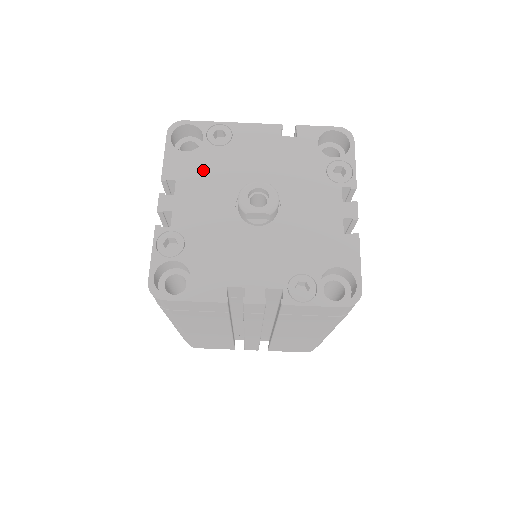
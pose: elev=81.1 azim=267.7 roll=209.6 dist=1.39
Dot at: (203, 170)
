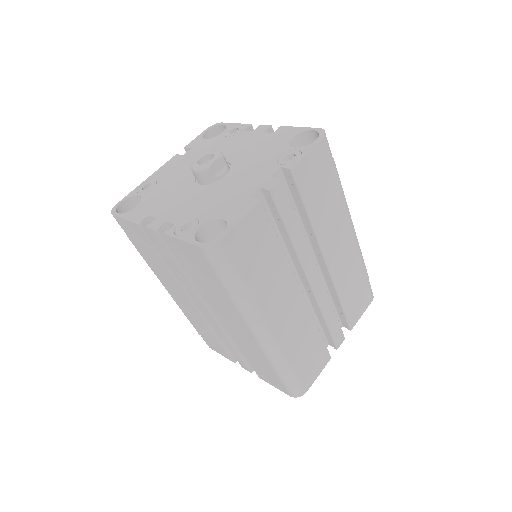
Dot at: (158, 199)
